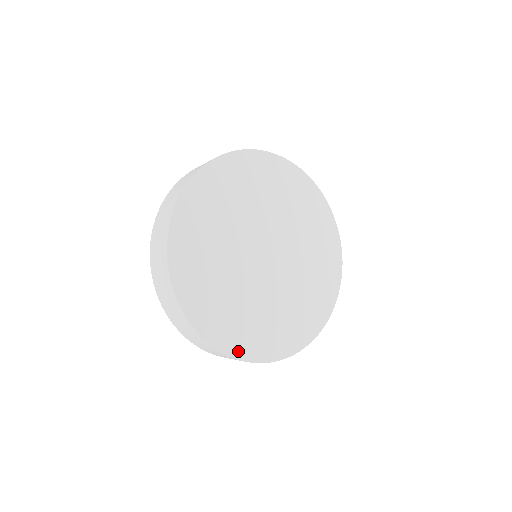
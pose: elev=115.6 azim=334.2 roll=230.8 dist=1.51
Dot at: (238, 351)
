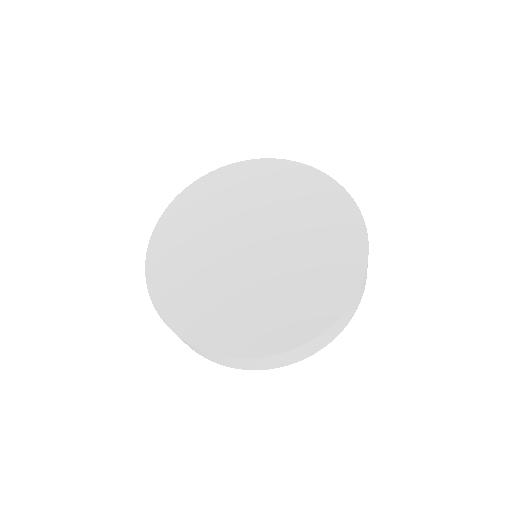
Dot at: (185, 330)
